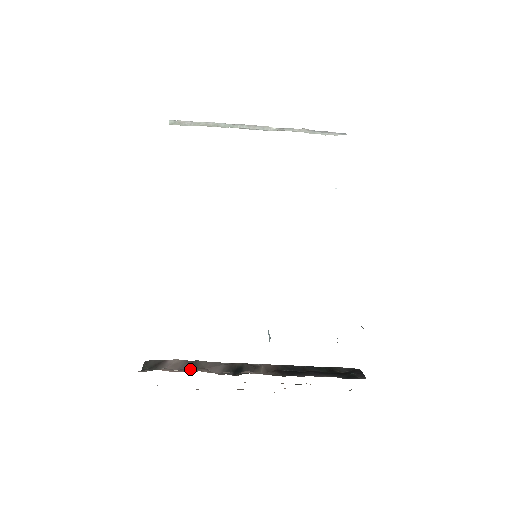
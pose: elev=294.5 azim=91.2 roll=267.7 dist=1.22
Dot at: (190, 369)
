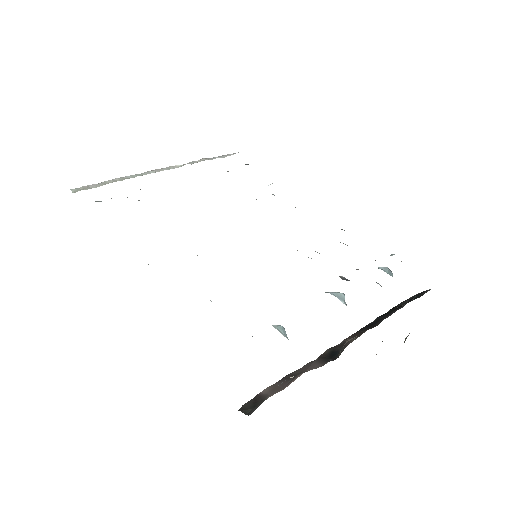
Dot at: (295, 378)
